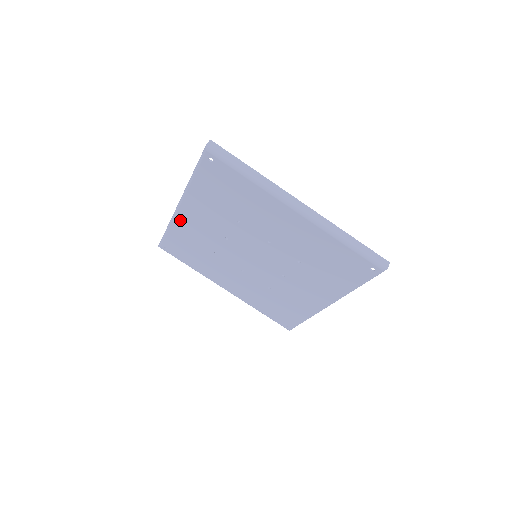
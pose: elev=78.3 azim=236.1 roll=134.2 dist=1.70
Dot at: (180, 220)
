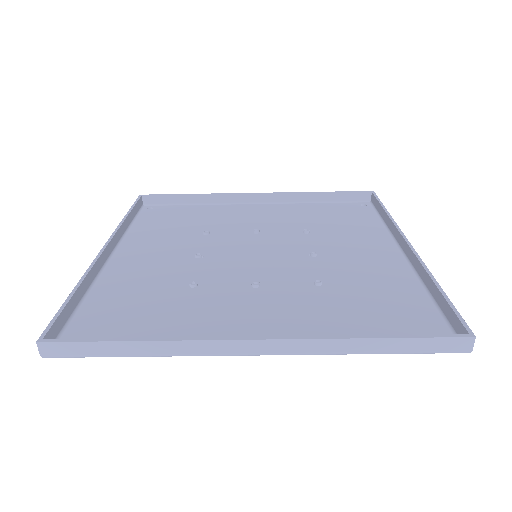
Dot at: (129, 247)
